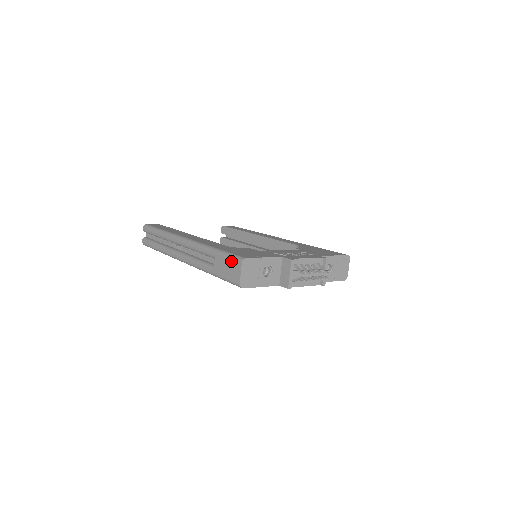
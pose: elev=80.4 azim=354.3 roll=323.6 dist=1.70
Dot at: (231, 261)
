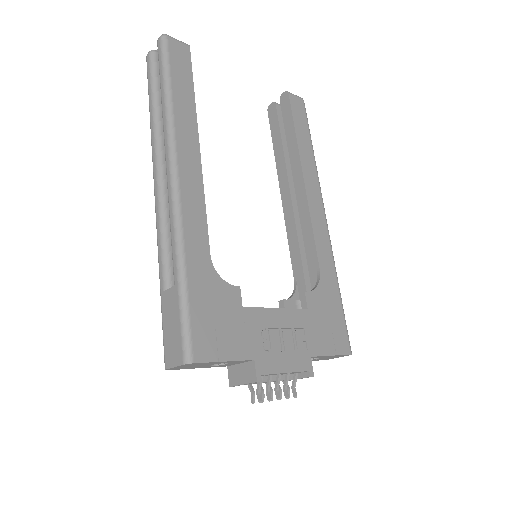
Dot at: (179, 335)
